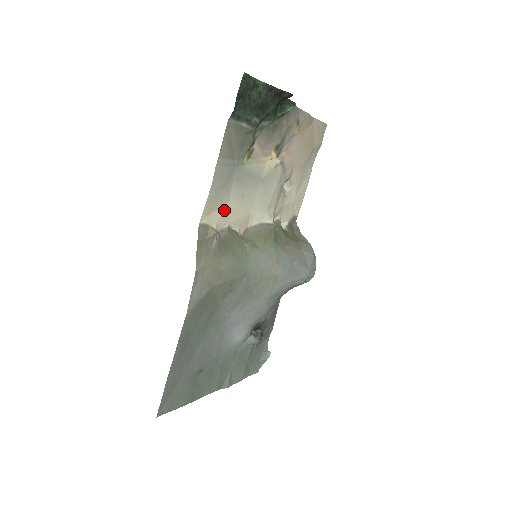
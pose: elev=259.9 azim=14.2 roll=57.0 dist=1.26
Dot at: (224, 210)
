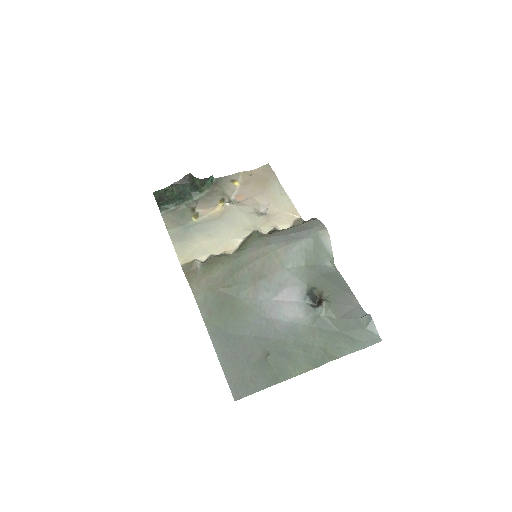
Dot at: (199, 250)
